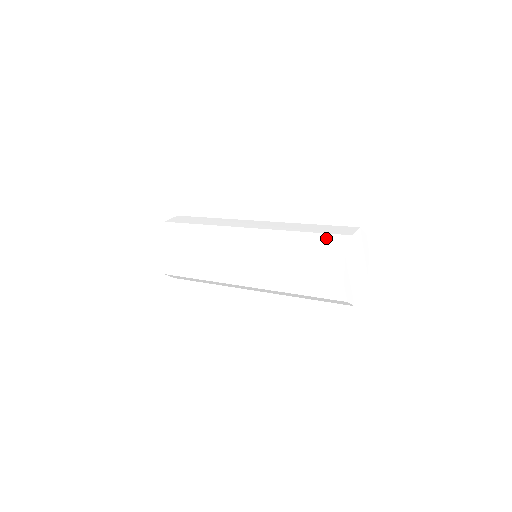
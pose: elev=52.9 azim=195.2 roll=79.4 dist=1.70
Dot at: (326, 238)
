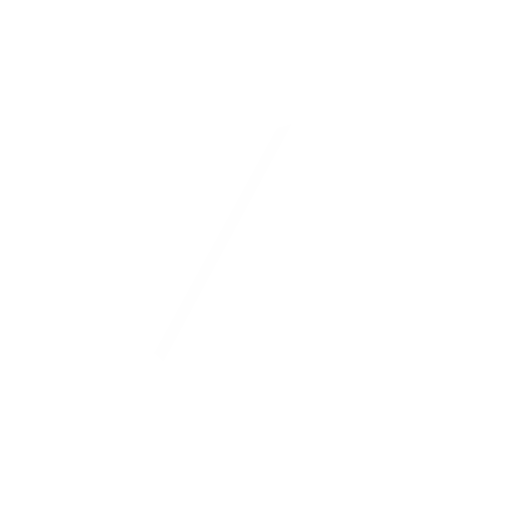
Dot at: (268, 148)
